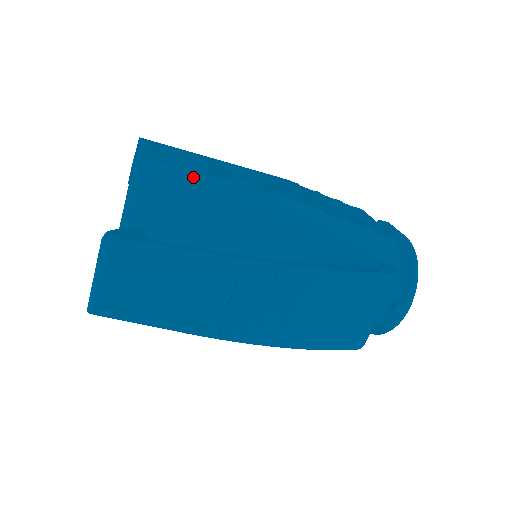
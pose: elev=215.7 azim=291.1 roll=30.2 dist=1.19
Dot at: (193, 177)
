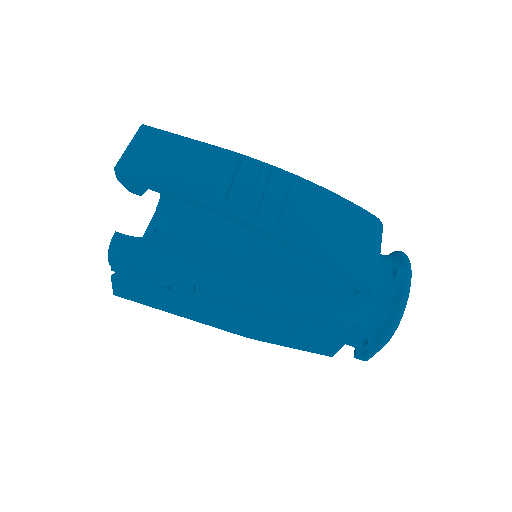
Dot at: occluded
